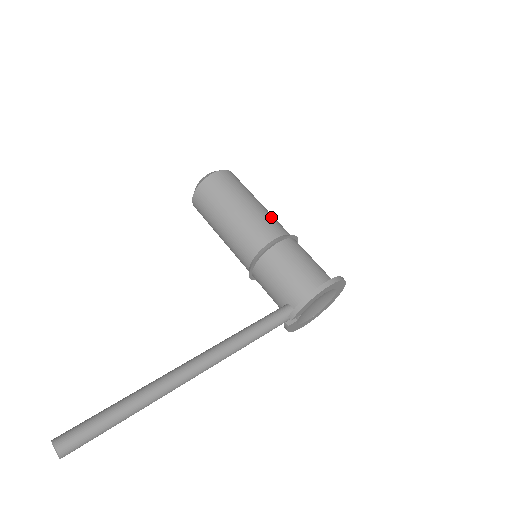
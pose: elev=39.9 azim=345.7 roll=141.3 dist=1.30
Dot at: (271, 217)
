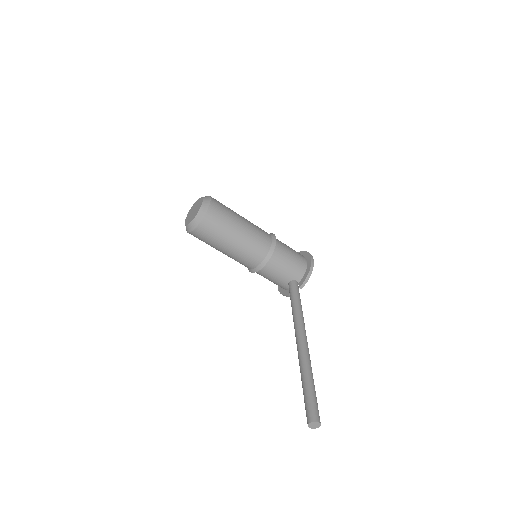
Dot at: occluded
